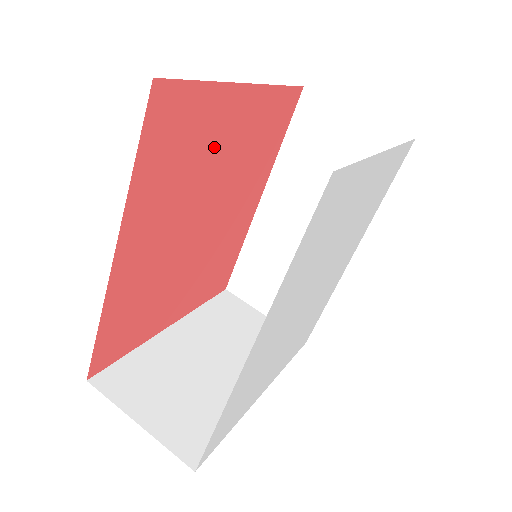
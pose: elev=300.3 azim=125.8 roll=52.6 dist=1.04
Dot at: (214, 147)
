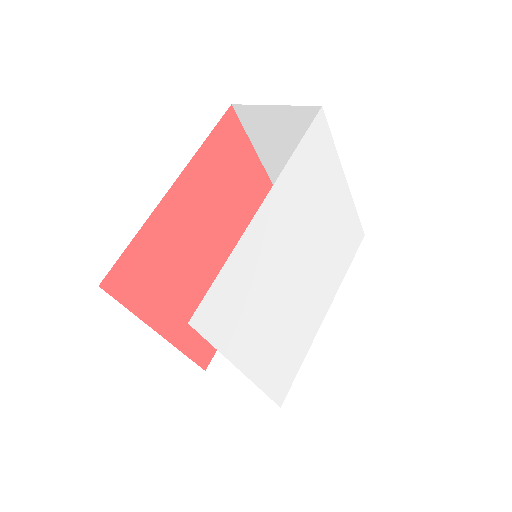
Dot at: (241, 189)
